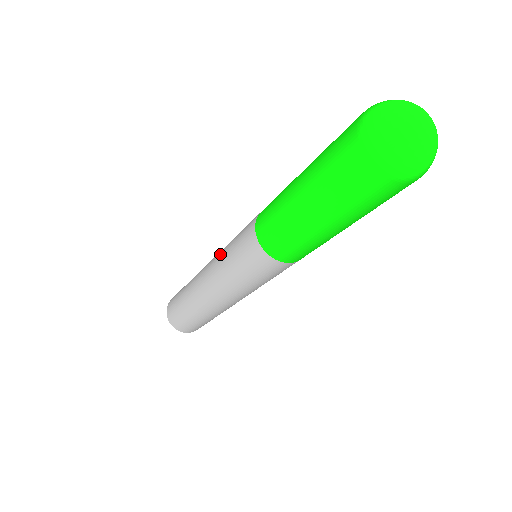
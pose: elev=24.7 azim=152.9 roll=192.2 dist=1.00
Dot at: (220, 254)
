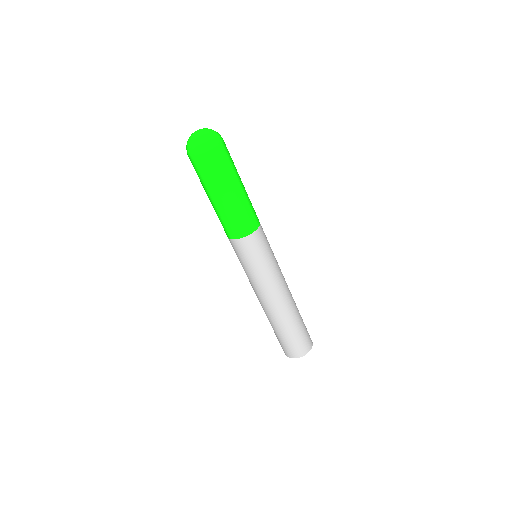
Dot at: occluded
